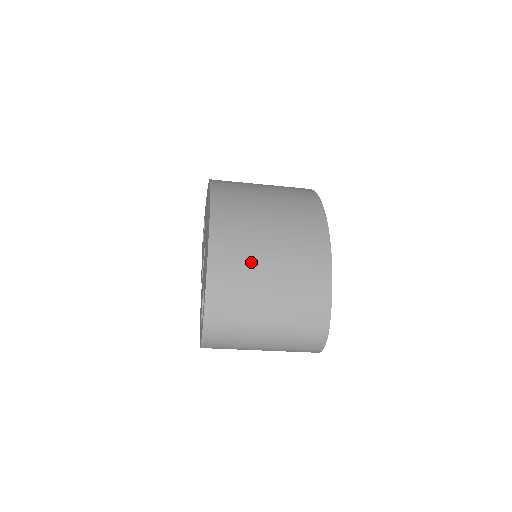
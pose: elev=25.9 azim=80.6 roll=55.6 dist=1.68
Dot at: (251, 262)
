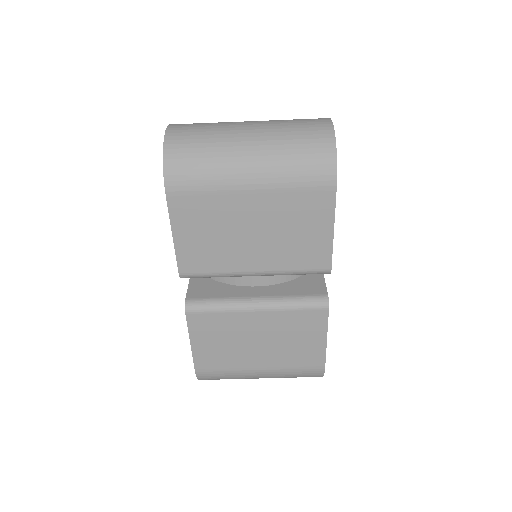
Dot at: occluded
